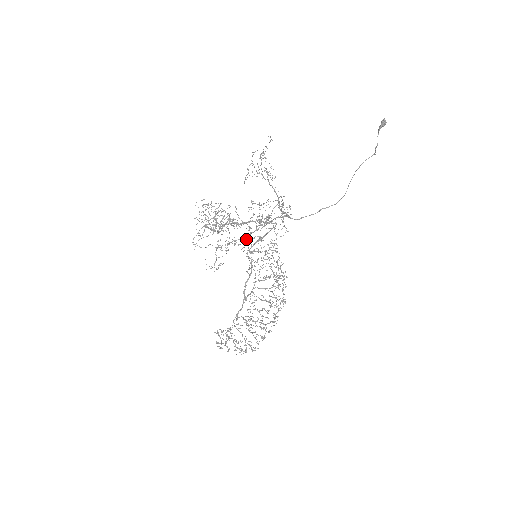
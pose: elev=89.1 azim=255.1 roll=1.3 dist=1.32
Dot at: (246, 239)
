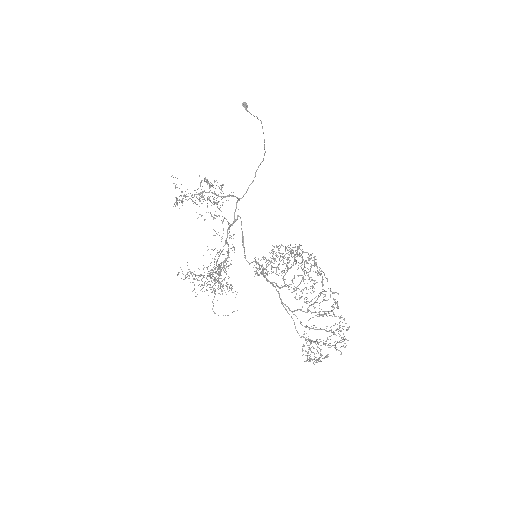
Dot at: occluded
